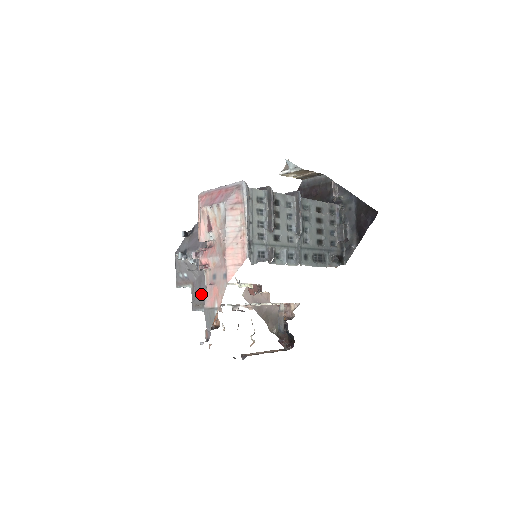
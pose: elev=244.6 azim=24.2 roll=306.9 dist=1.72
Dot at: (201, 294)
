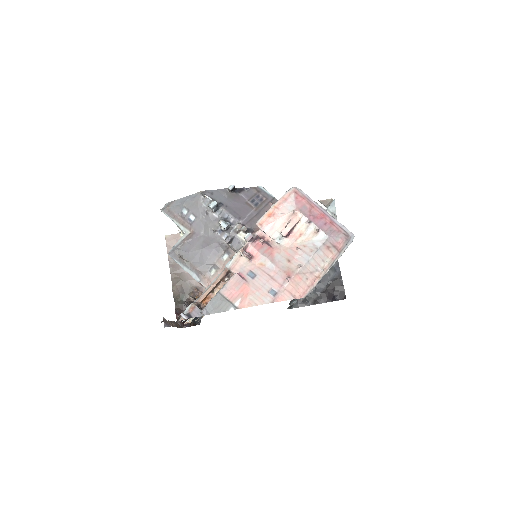
Dot at: (197, 254)
